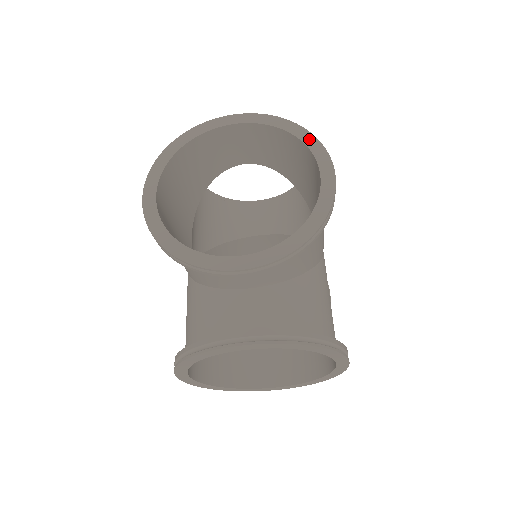
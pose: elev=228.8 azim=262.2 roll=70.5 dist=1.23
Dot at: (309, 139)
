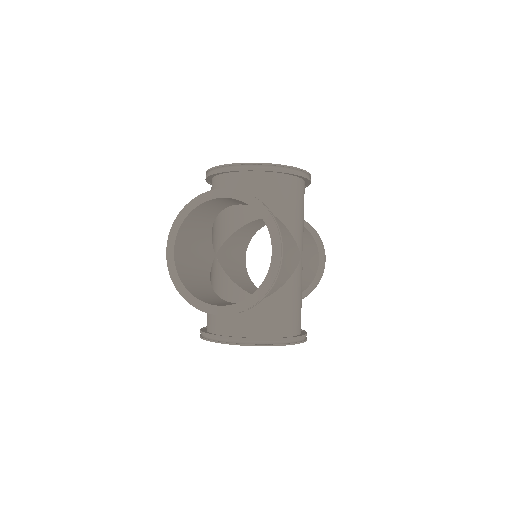
Dot at: (269, 220)
